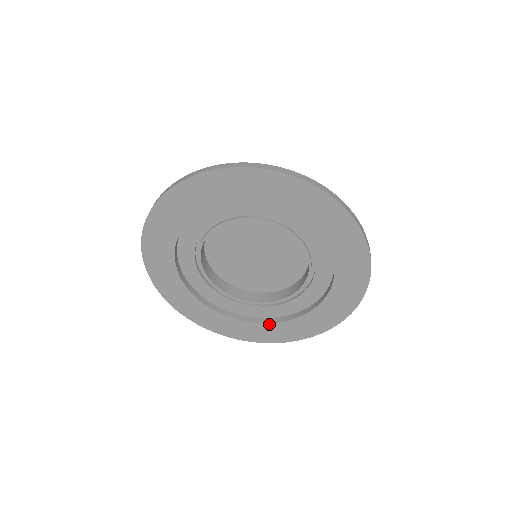
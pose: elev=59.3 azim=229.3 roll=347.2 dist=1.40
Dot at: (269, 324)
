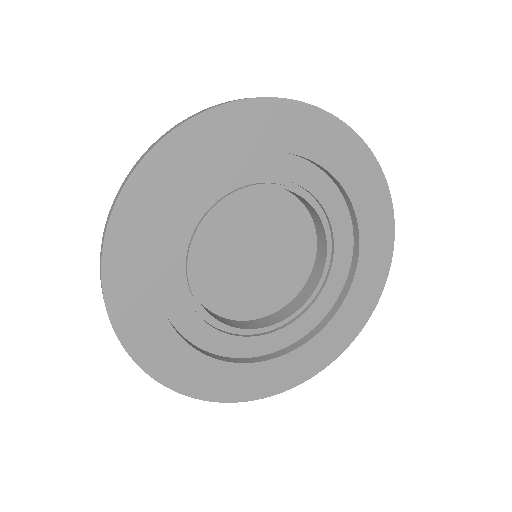
Dot at: (226, 363)
